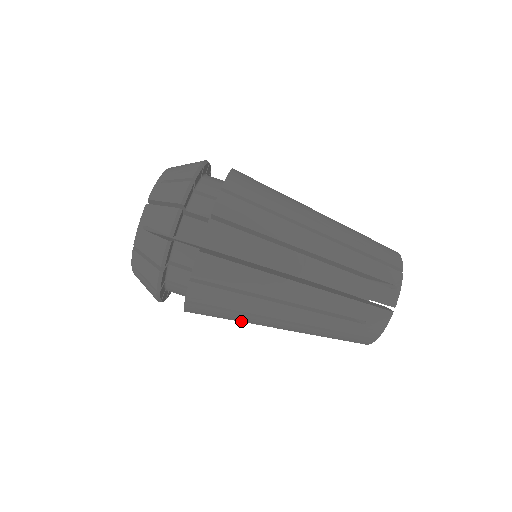
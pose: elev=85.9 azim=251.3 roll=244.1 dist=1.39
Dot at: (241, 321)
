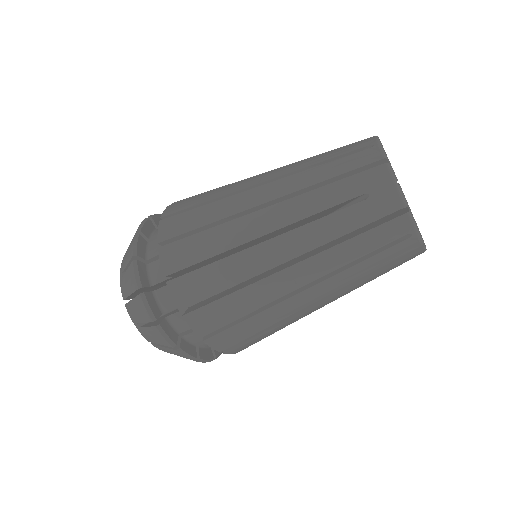
Dot at: occluded
